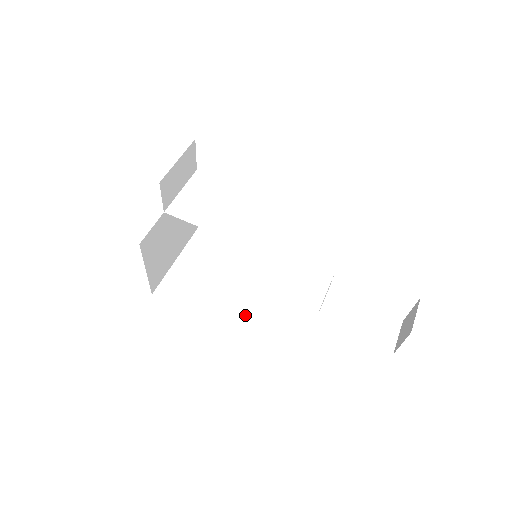
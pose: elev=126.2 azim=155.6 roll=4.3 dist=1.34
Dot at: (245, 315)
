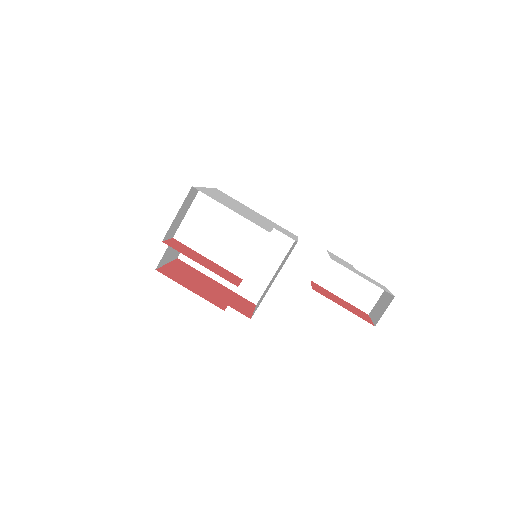
Dot at: (250, 282)
